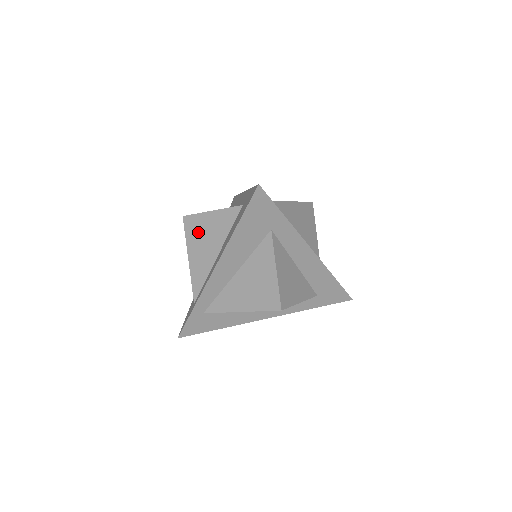
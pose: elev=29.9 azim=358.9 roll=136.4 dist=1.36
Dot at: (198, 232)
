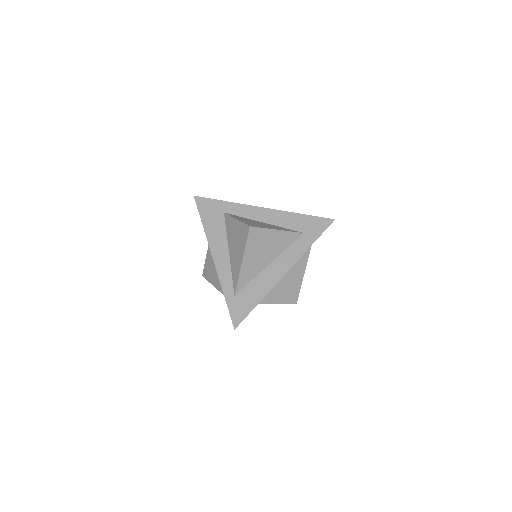
Dot at: (209, 269)
